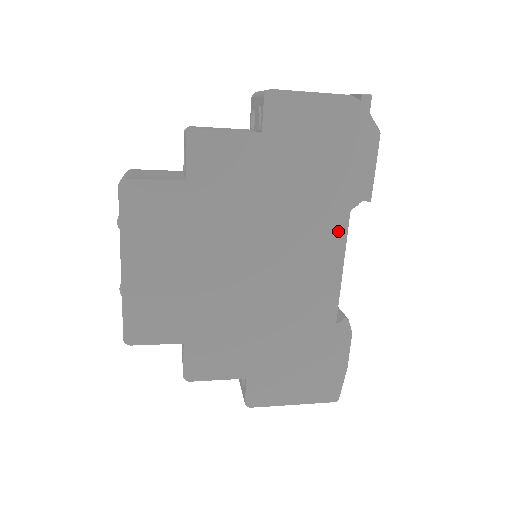
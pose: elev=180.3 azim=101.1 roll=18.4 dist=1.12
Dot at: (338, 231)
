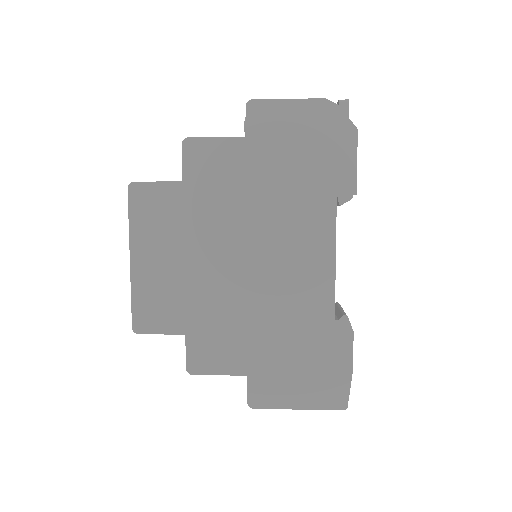
Dot at: (326, 224)
